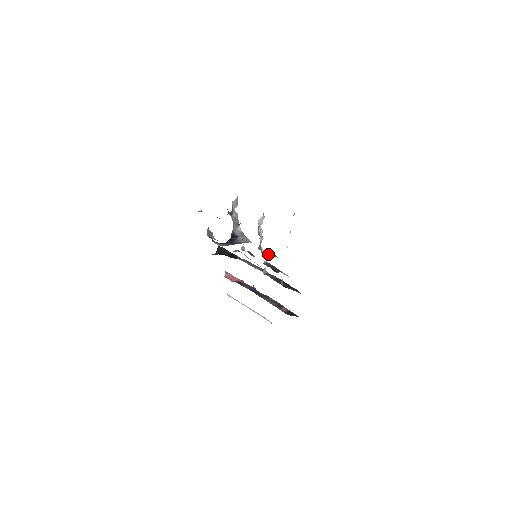
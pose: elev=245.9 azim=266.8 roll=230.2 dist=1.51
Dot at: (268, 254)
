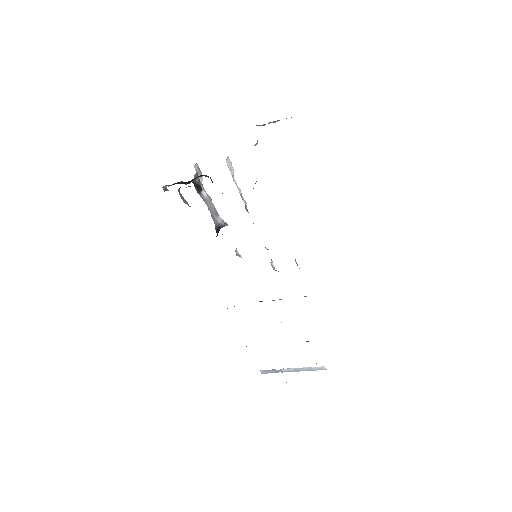
Dot at: occluded
